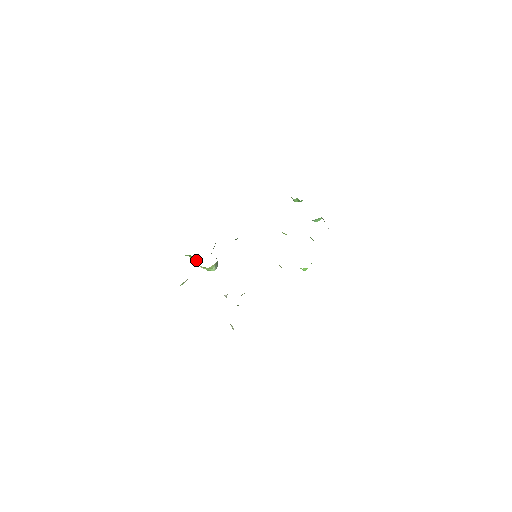
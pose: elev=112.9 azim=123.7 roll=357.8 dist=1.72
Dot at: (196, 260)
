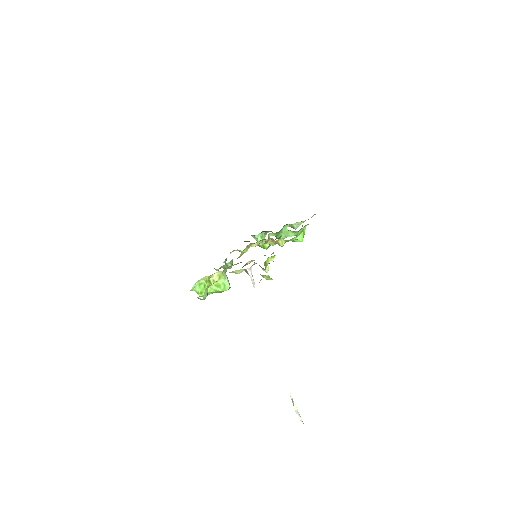
Dot at: (206, 283)
